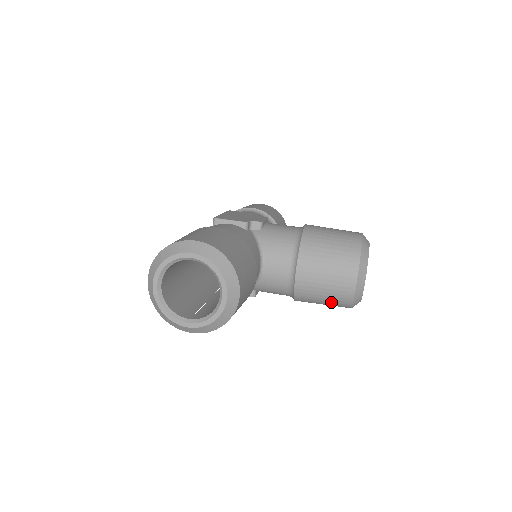
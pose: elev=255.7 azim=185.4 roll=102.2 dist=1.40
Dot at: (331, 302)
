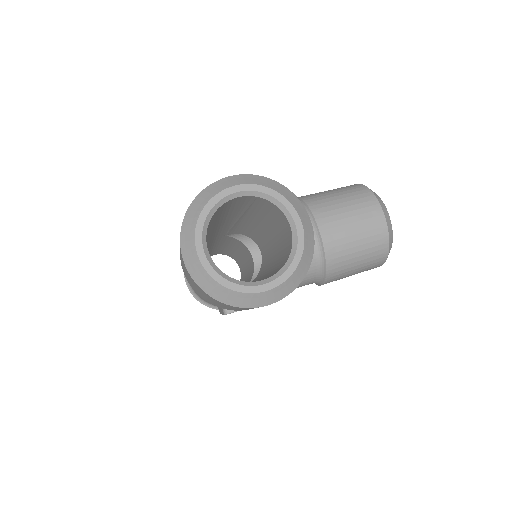
Dot at: (366, 259)
